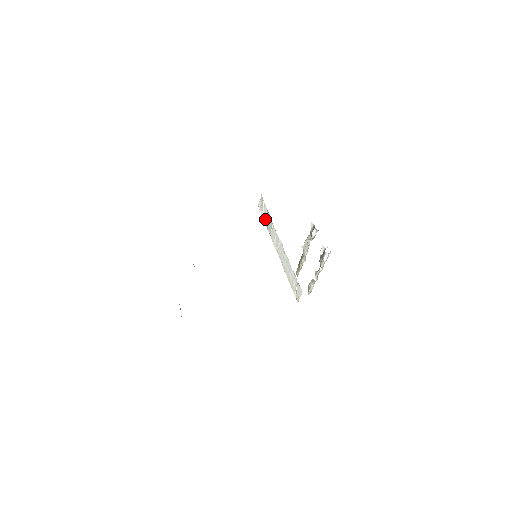
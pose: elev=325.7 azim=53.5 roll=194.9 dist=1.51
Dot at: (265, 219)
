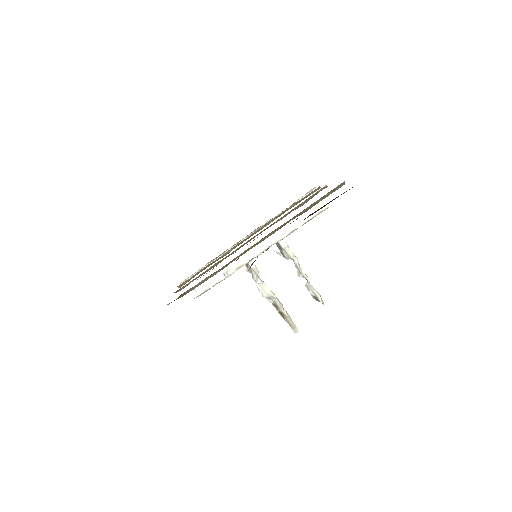
Dot at: (213, 280)
